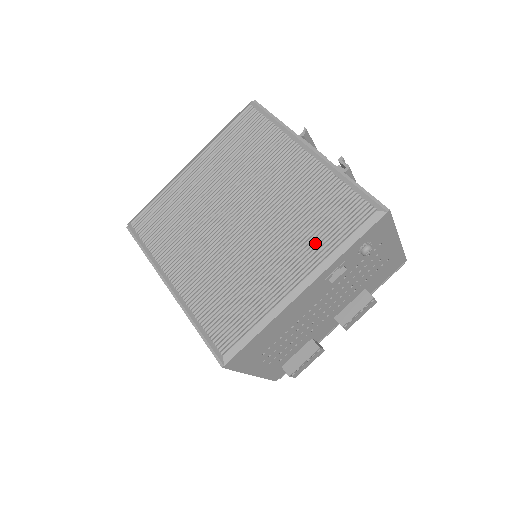
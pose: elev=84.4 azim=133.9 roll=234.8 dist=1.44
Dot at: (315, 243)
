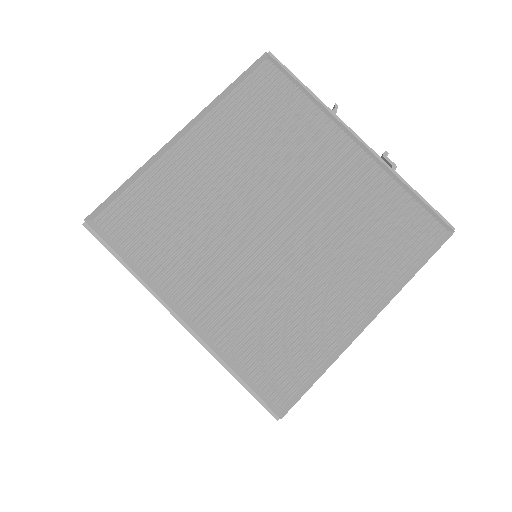
Dot at: (381, 266)
